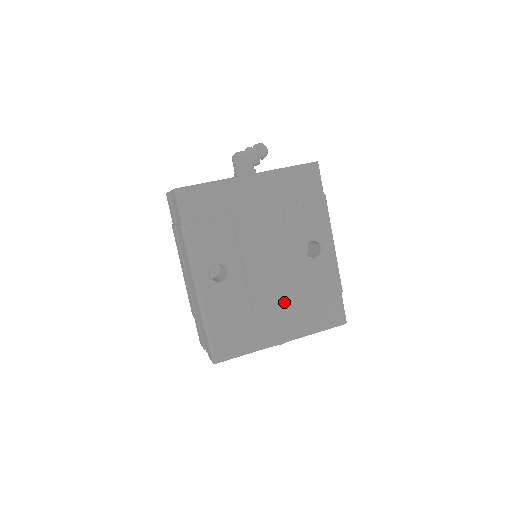
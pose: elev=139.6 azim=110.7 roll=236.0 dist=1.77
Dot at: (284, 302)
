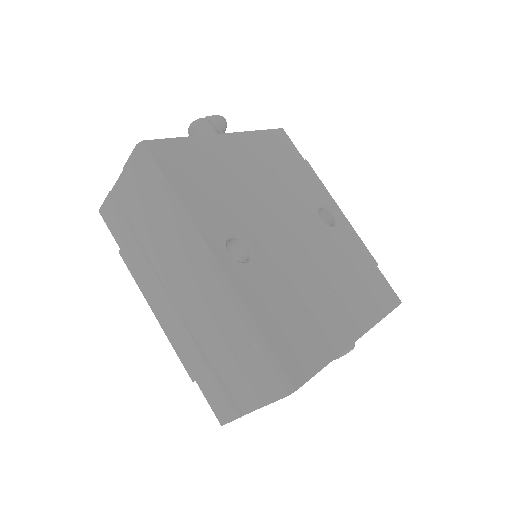
Dot at: (330, 283)
